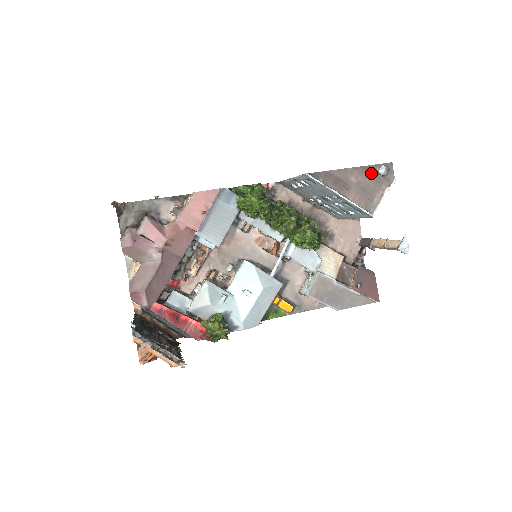
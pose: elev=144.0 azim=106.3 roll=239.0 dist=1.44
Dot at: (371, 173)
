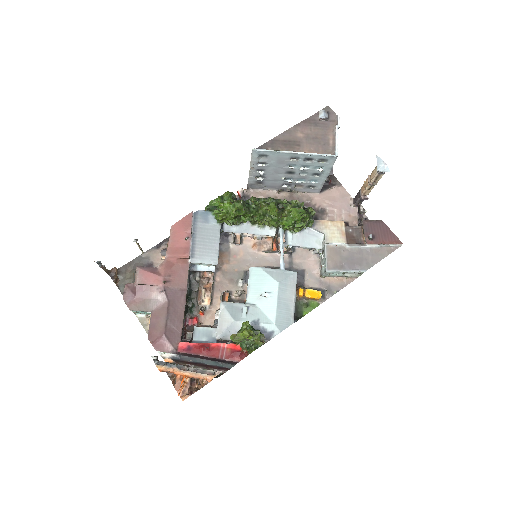
Dot at: (314, 123)
